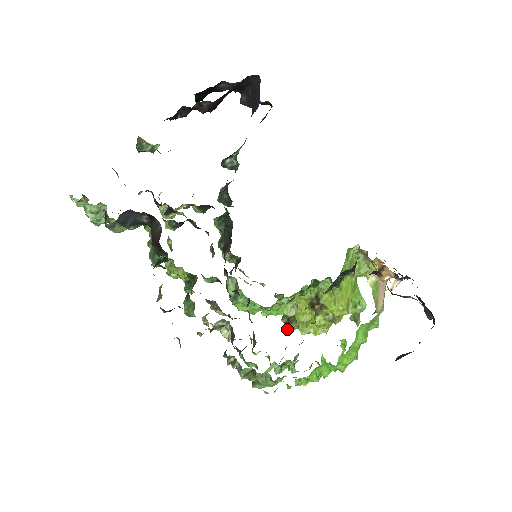
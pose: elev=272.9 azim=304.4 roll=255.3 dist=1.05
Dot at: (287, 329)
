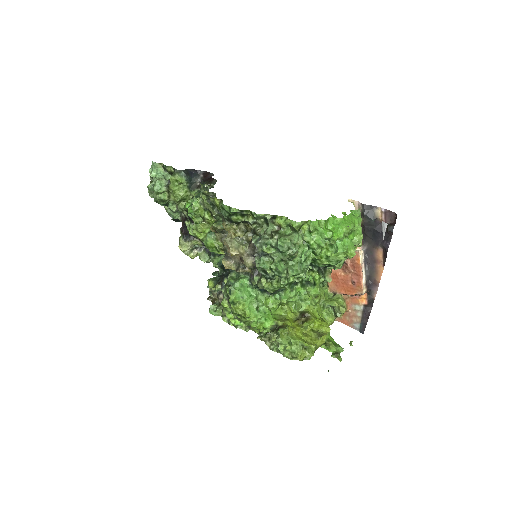
Dot at: (277, 339)
